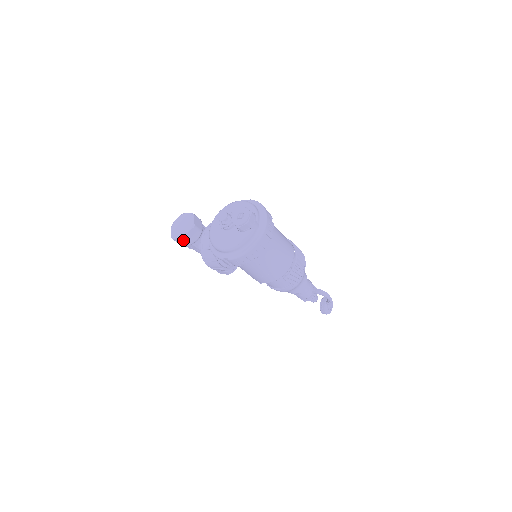
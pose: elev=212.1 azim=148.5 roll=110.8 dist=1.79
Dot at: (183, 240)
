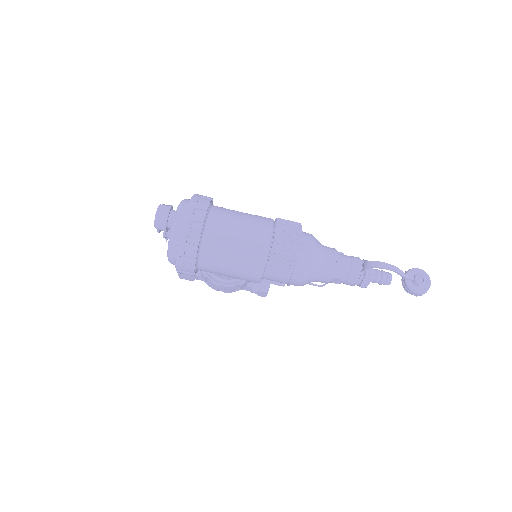
Dot at: (181, 274)
